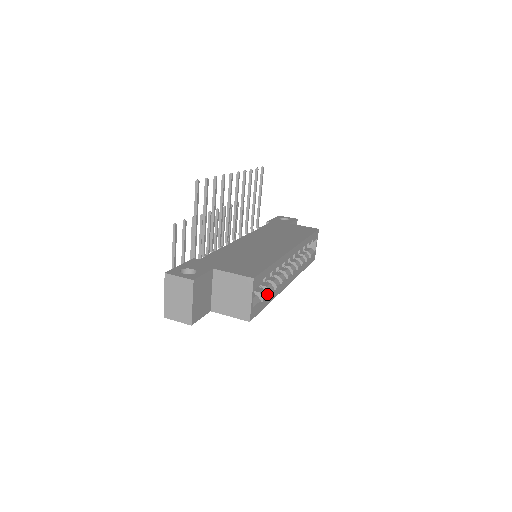
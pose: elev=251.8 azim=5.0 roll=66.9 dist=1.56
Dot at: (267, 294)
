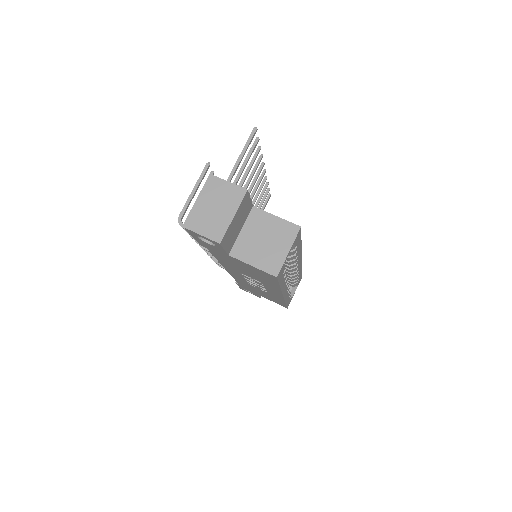
Dot at: occluded
